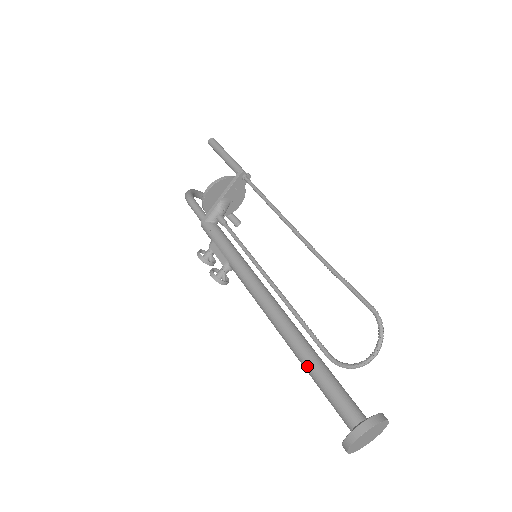
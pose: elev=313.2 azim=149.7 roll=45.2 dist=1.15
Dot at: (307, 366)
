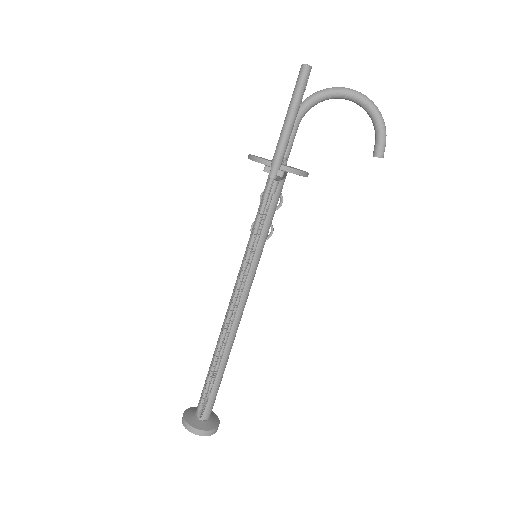
Dot at: (212, 361)
